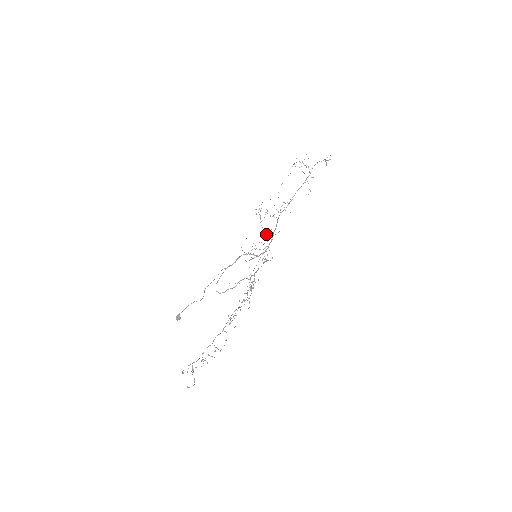
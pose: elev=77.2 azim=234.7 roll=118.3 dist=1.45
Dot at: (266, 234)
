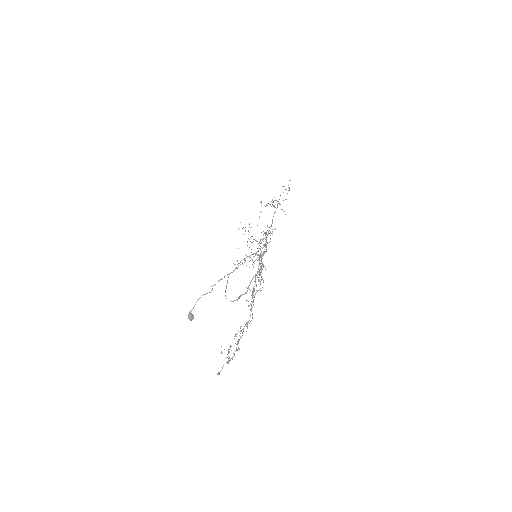
Dot at: (258, 243)
